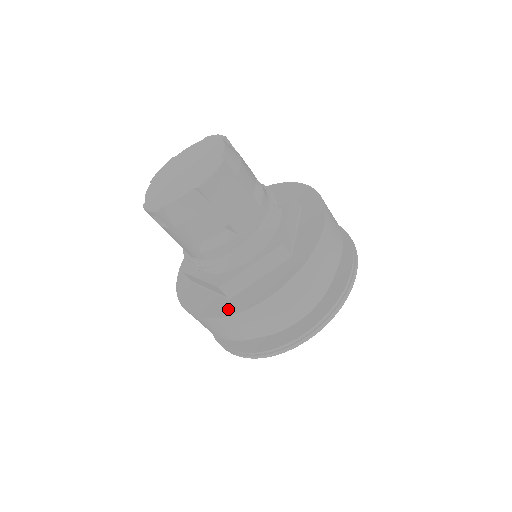
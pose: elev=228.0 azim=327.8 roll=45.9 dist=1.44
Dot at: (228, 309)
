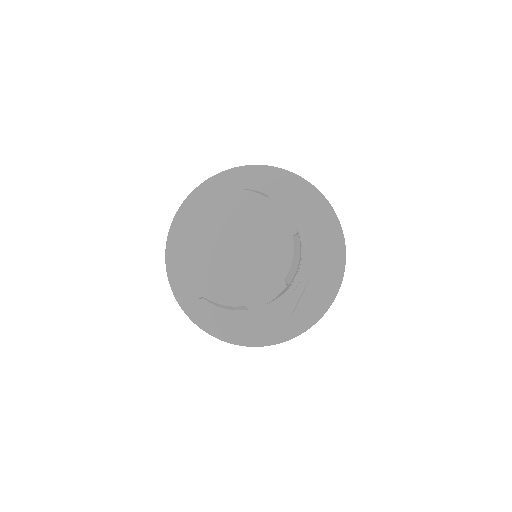
Dot at: (219, 331)
